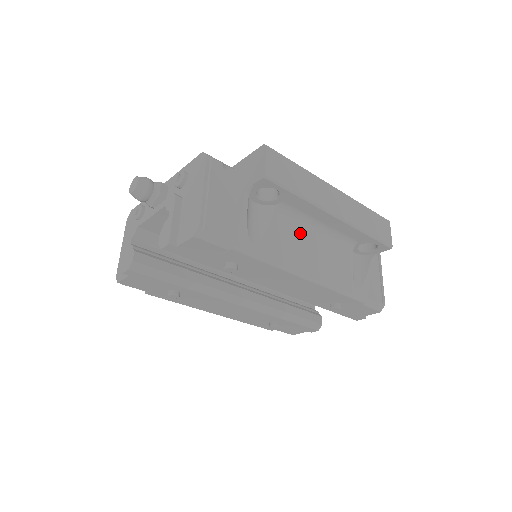
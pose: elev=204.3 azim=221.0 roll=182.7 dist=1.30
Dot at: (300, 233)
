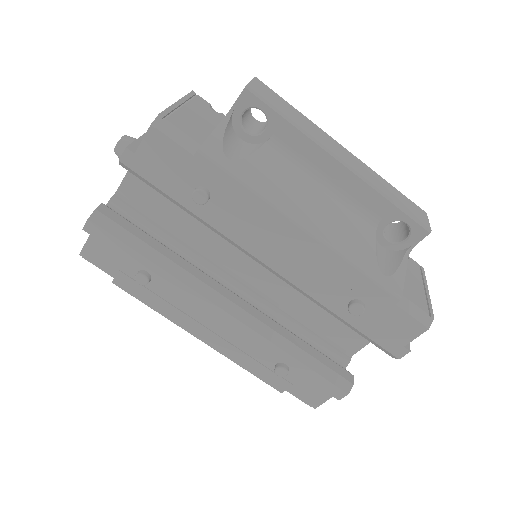
Dot at: (296, 179)
